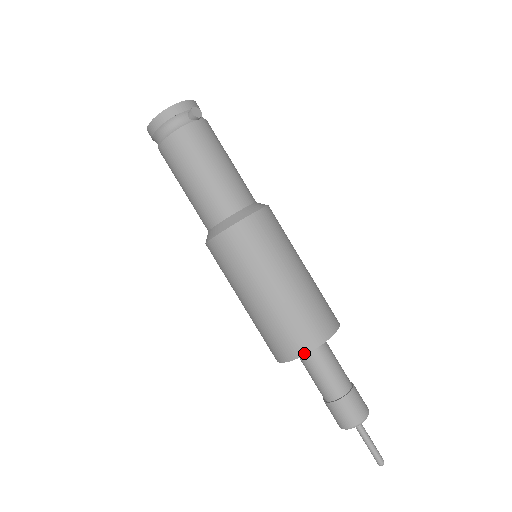
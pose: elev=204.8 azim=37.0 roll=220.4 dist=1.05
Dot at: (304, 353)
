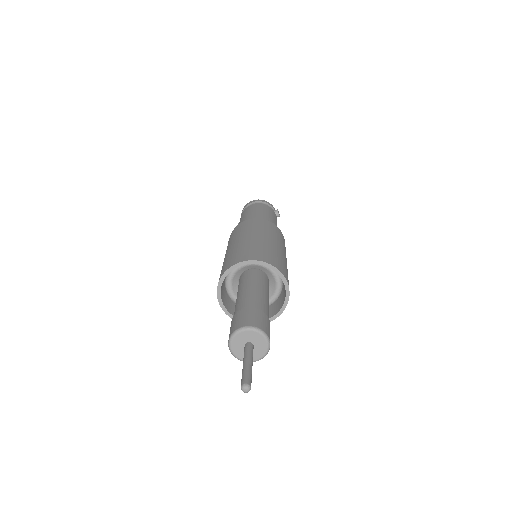
Dot at: (261, 260)
